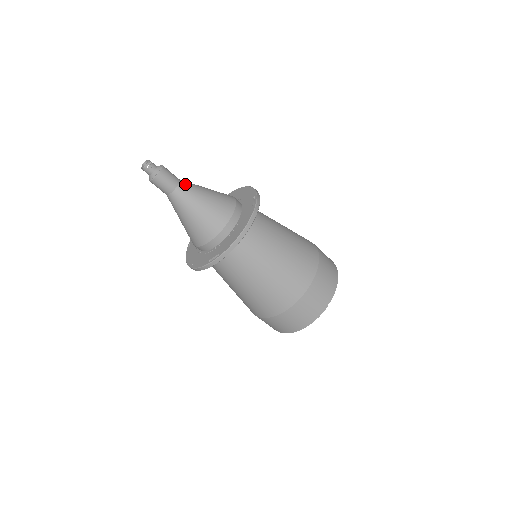
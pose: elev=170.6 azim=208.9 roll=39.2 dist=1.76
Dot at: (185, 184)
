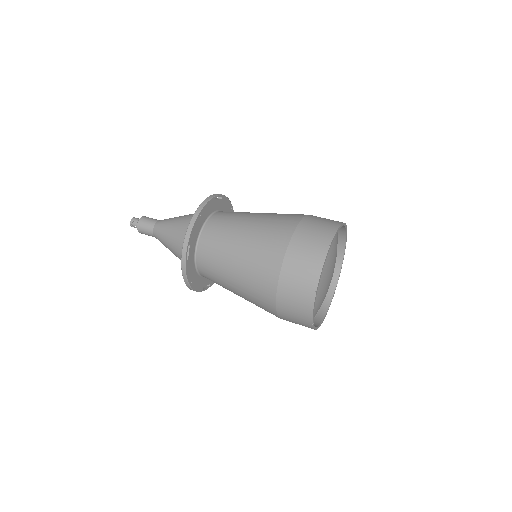
Dot at: (156, 232)
